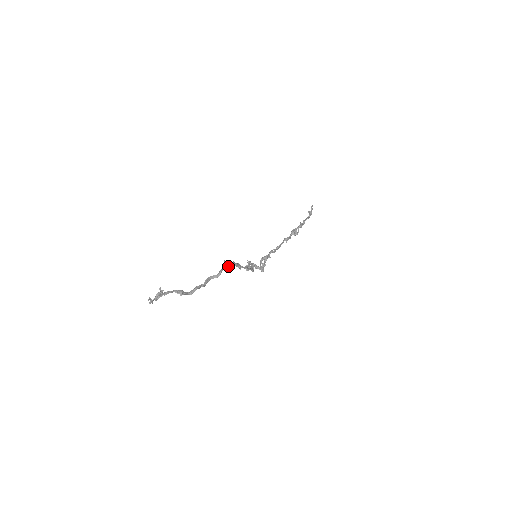
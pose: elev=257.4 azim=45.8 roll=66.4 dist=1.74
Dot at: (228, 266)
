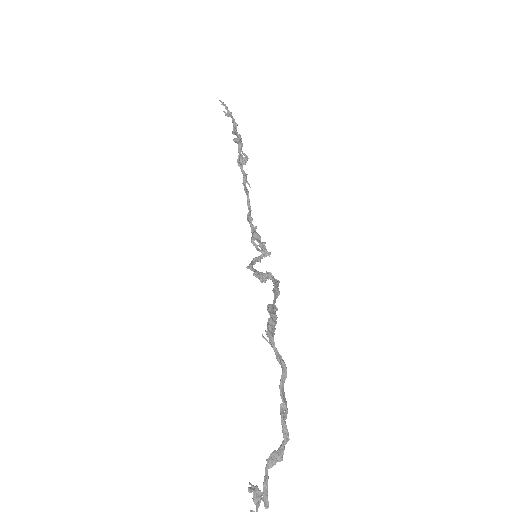
Dot at: (273, 336)
